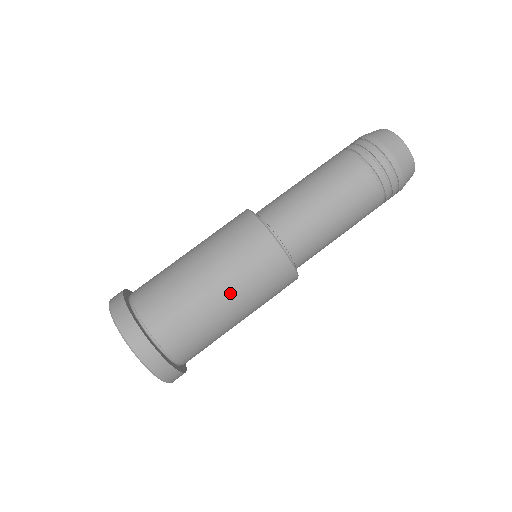
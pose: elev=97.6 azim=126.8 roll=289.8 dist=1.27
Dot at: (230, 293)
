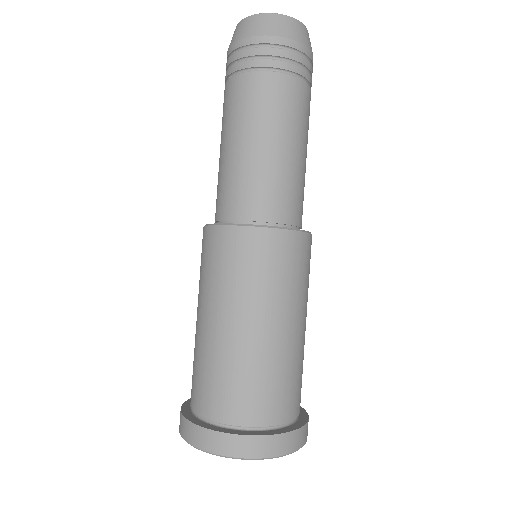
Dot at: (229, 313)
